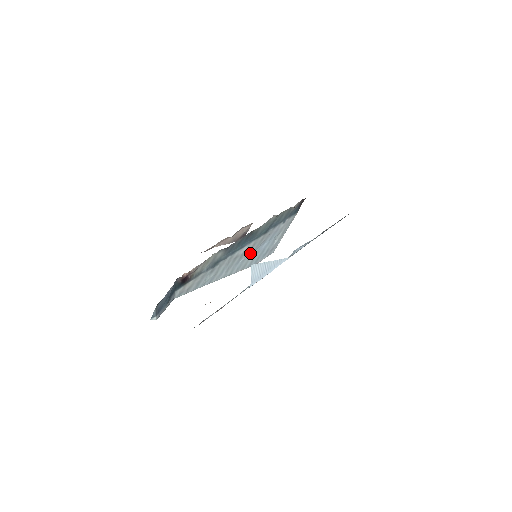
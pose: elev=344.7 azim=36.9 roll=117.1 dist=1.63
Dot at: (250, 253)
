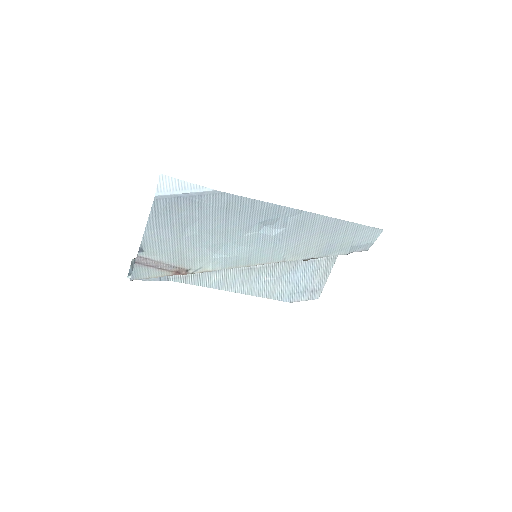
Dot at: (275, 276)
